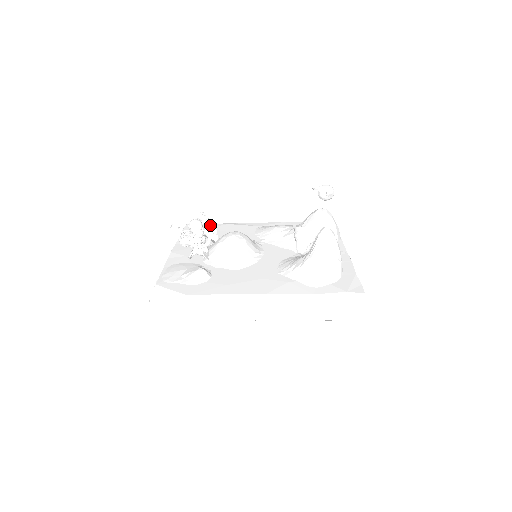
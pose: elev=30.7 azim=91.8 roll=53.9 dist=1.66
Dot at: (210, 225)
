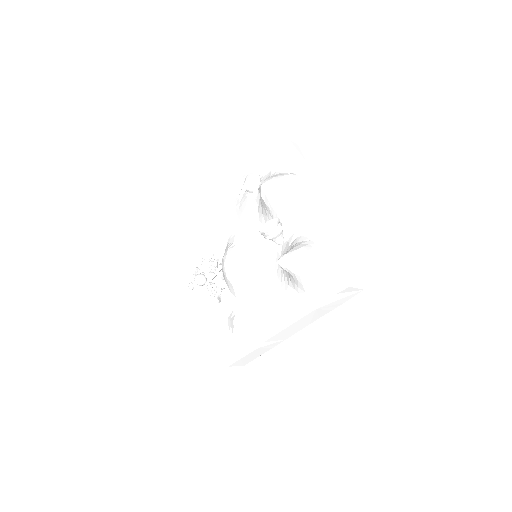
Dot at: (207, 262)
